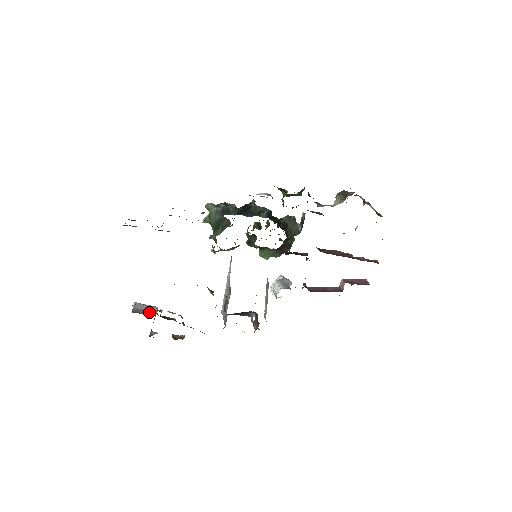
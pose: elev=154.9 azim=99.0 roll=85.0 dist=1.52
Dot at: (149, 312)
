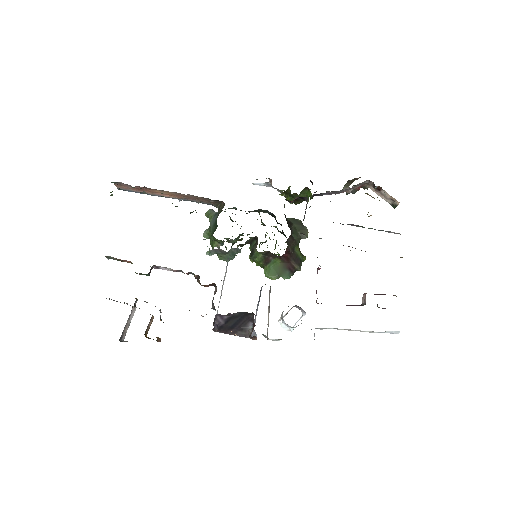
Dot at: occluded
